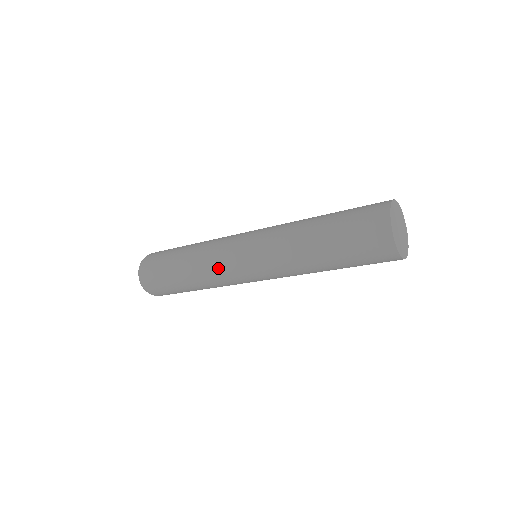
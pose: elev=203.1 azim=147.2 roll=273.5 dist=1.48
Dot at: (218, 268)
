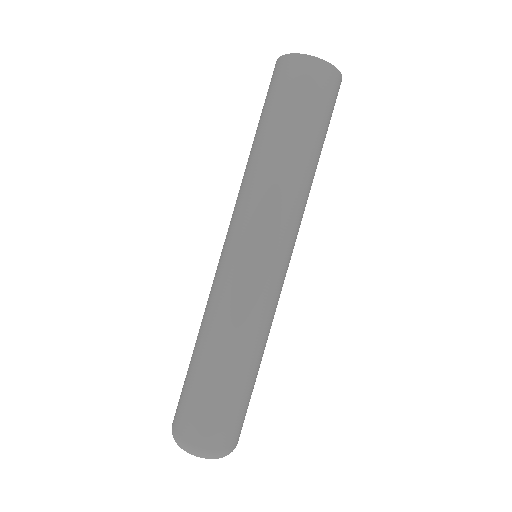
Dot at: (219, 291)
